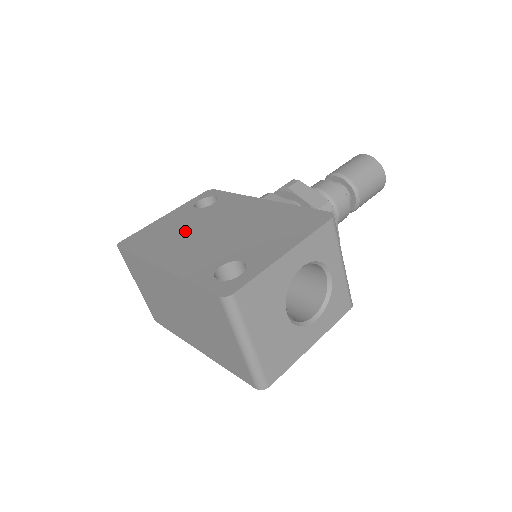
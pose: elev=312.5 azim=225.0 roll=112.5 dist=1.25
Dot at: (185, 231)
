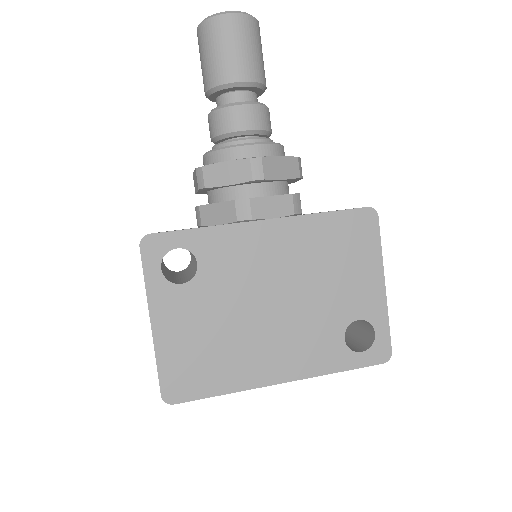
Dot at: (233, 327)
